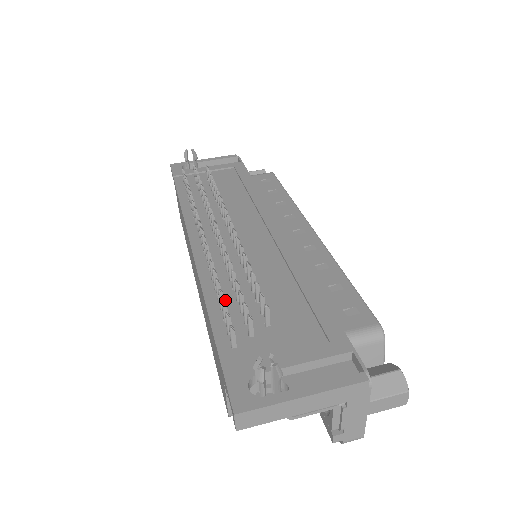
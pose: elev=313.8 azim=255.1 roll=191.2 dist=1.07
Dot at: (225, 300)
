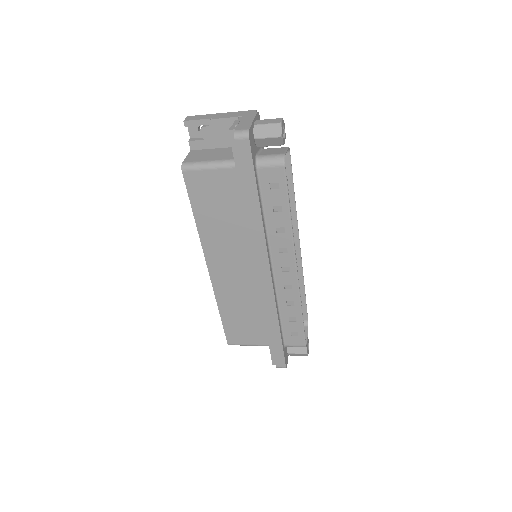
Dot at: occluded
